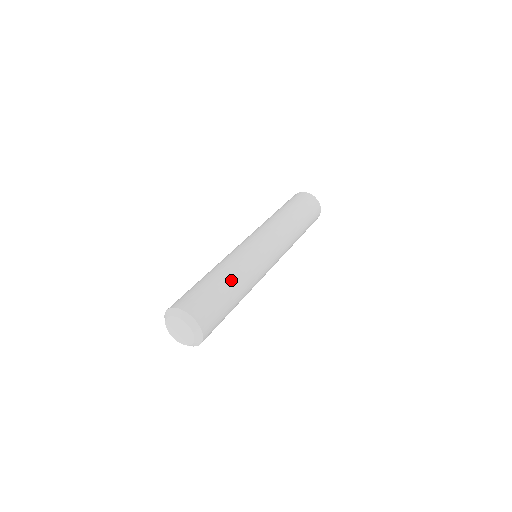
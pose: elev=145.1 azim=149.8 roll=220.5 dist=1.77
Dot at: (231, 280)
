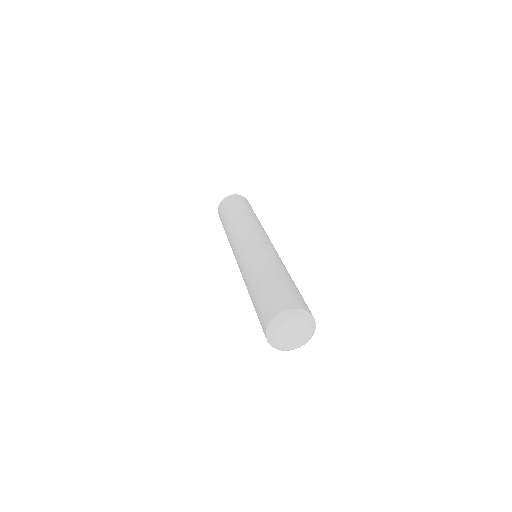
Dot at: occluded
